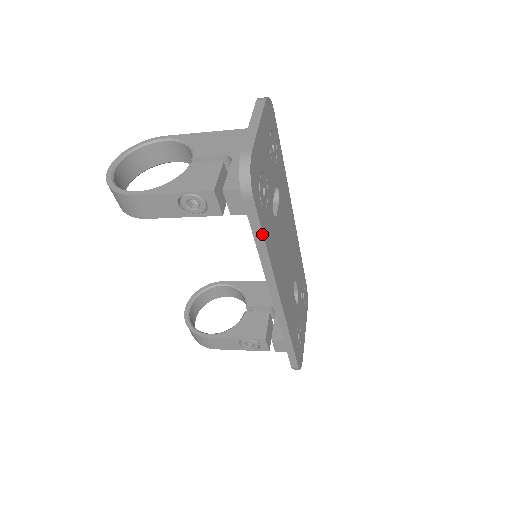
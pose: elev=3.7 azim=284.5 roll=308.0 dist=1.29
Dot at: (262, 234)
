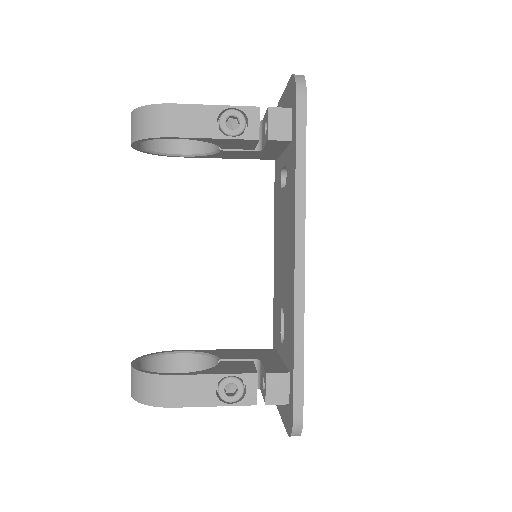
Dot at: (305, 144)
